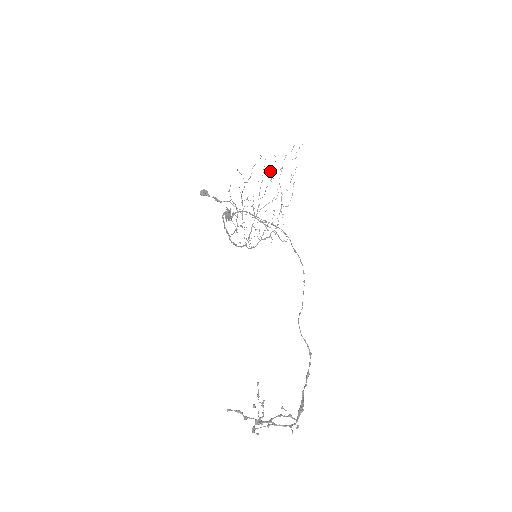
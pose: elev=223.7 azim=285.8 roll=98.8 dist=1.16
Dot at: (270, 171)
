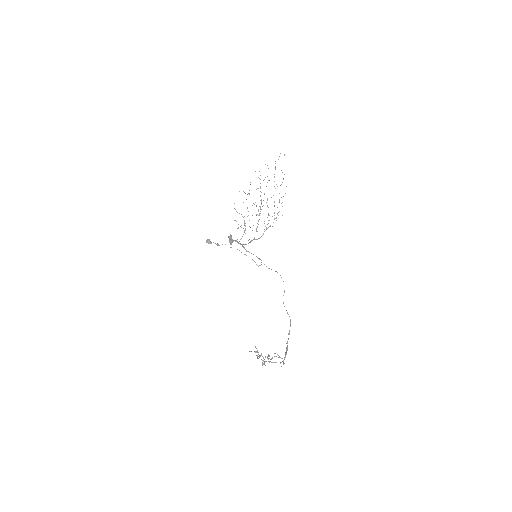
Dot at: (265, 177)
